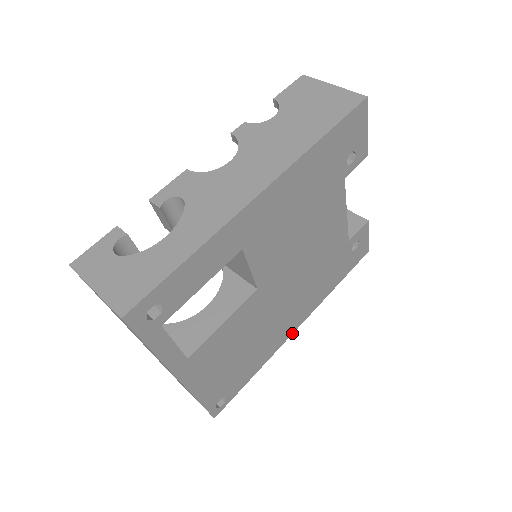
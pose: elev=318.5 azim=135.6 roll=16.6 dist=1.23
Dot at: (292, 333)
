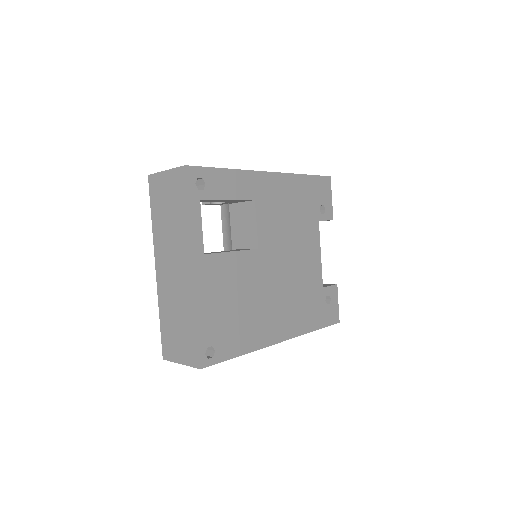
Dot at: (276, 343)
